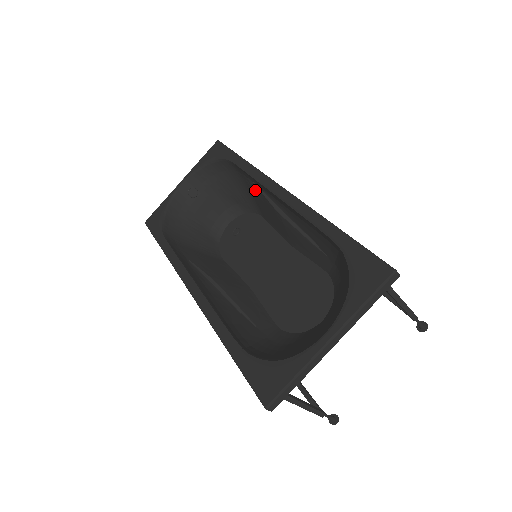
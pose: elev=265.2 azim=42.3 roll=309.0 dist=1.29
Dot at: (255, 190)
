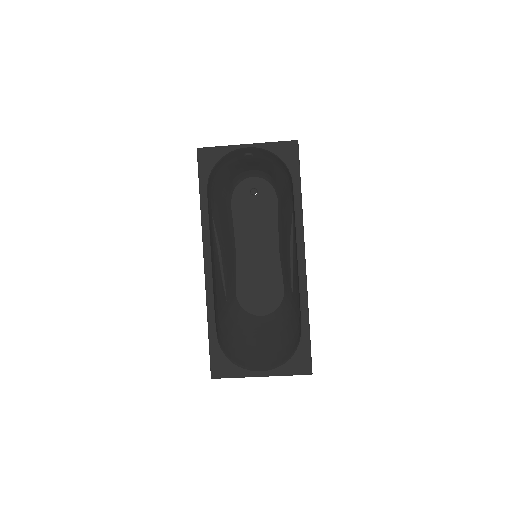
Dot at: (289, 208)
